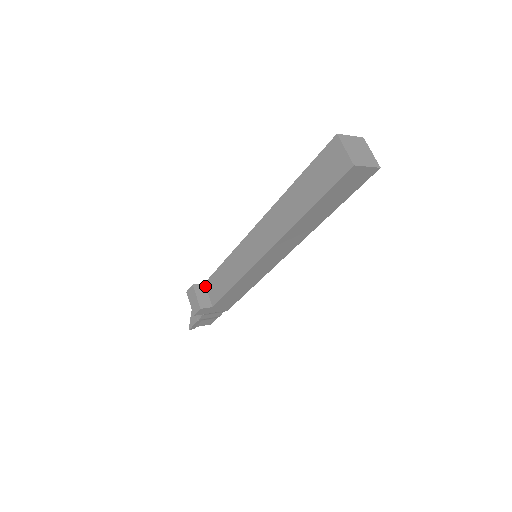
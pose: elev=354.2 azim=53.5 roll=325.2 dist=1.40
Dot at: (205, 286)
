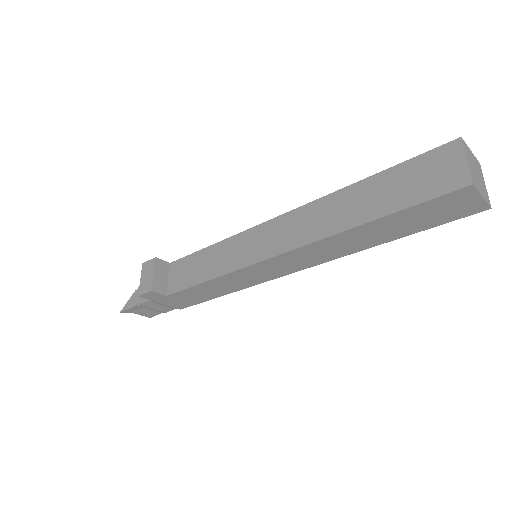
Dot at: (169, 267)
